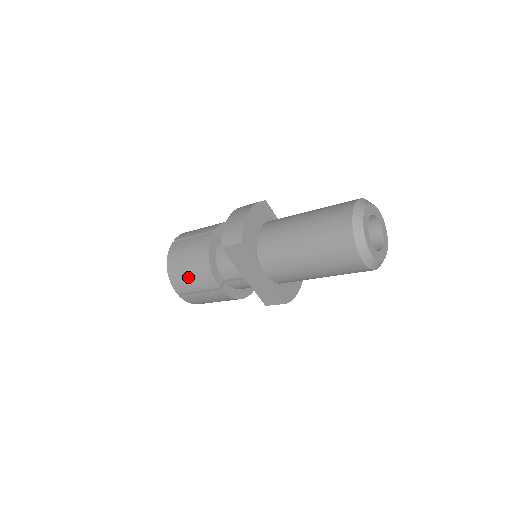
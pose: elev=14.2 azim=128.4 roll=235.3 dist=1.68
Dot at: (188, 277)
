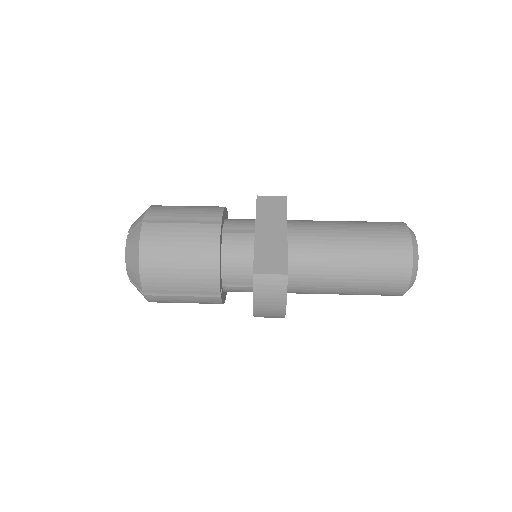
Dot at: occluded
